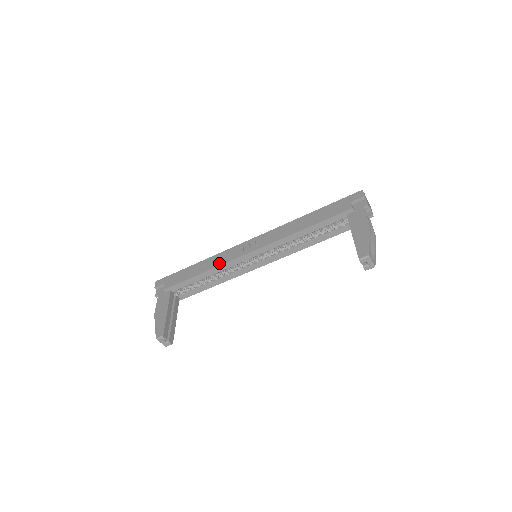
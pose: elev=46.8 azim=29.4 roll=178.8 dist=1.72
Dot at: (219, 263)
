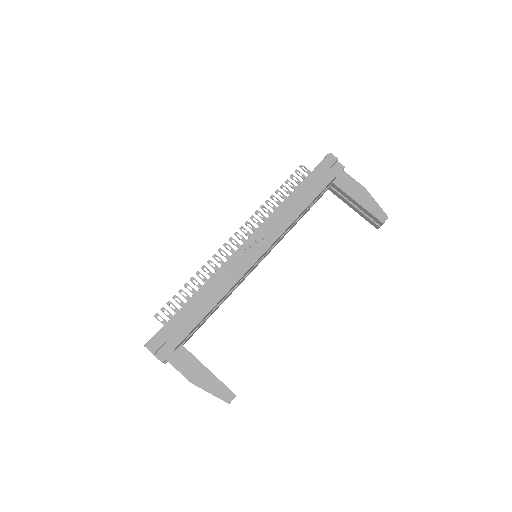
Dot at: (230, 284)
